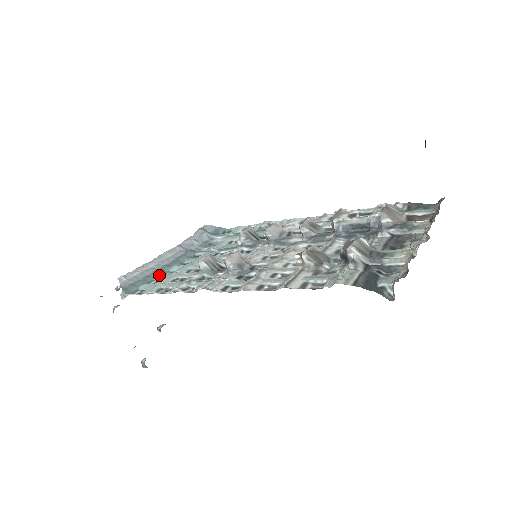
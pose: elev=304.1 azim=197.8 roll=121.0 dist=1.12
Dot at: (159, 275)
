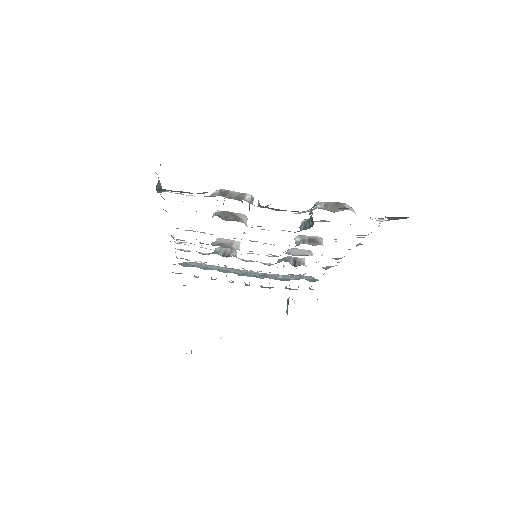
Dot at: (215, 269)
